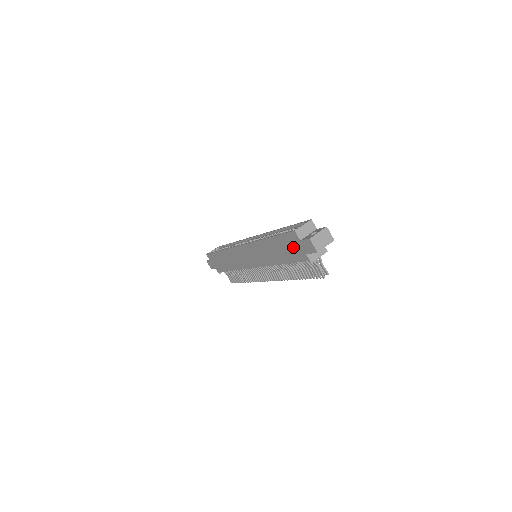
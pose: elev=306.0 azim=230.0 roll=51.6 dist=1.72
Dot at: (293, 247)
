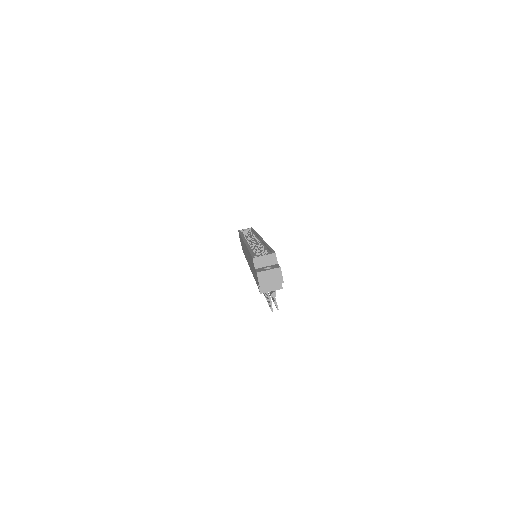
Dot at: (254, 270)
